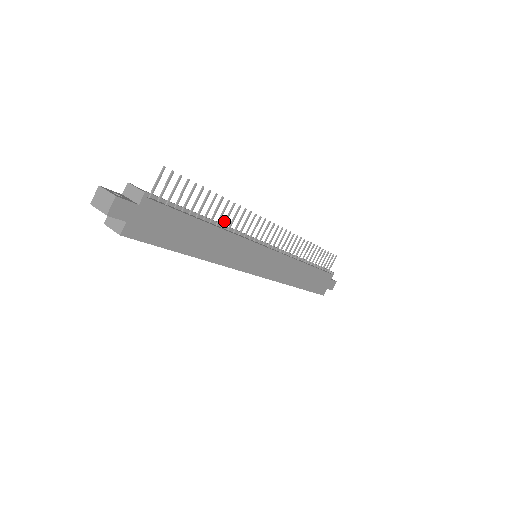
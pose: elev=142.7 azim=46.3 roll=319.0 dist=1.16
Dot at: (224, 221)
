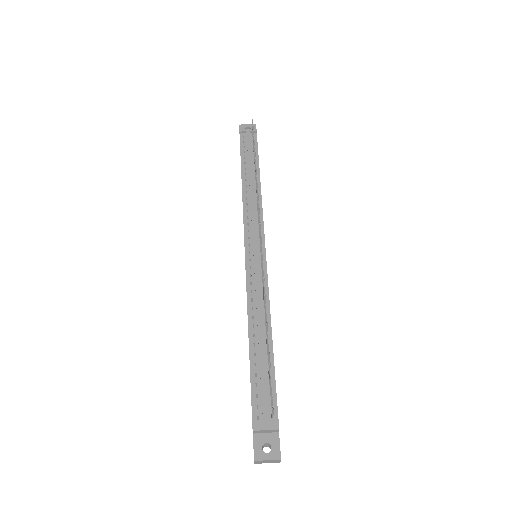
Dot at: (264, 315)
